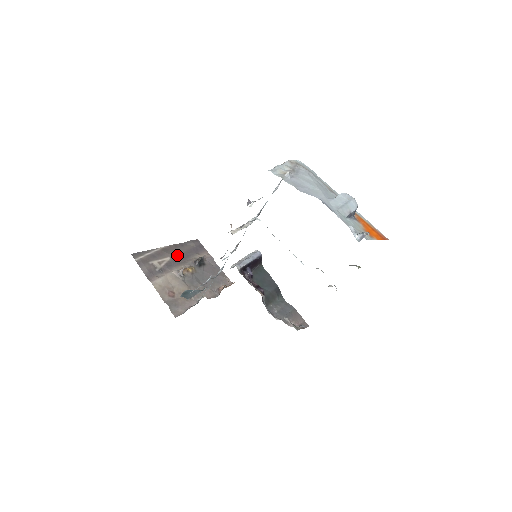
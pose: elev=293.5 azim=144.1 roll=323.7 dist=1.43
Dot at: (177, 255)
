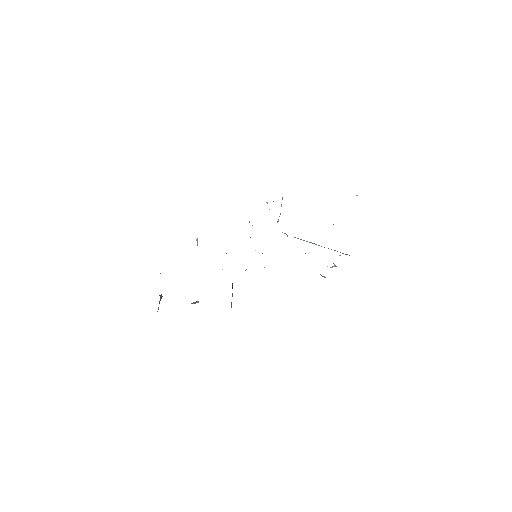
Dot at: occluded
